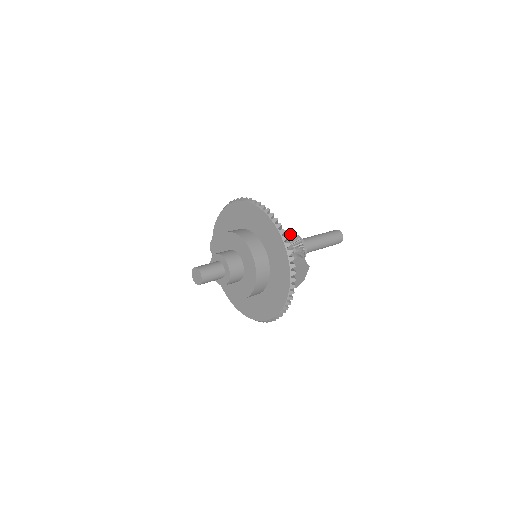
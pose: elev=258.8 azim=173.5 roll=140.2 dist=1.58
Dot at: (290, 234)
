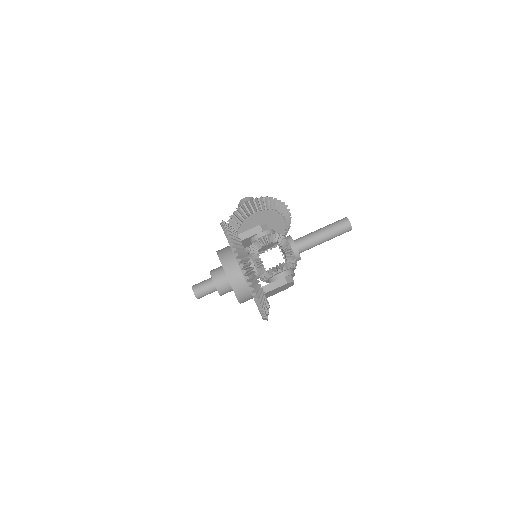
Dot at: (283, 245)
